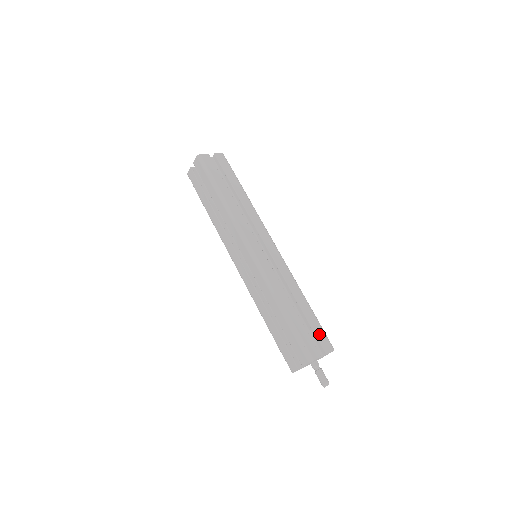
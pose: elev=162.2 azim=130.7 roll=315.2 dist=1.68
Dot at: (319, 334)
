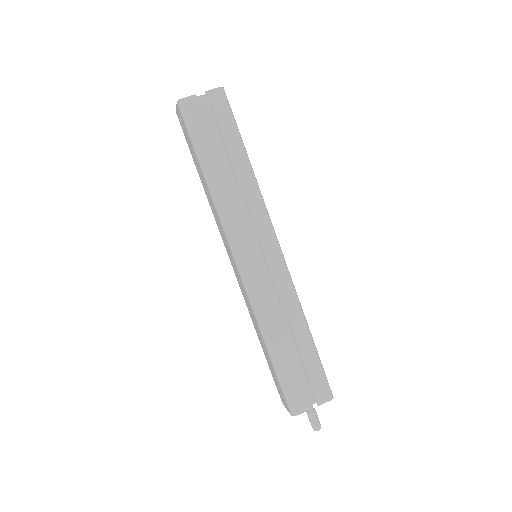
Dot at: occluded
